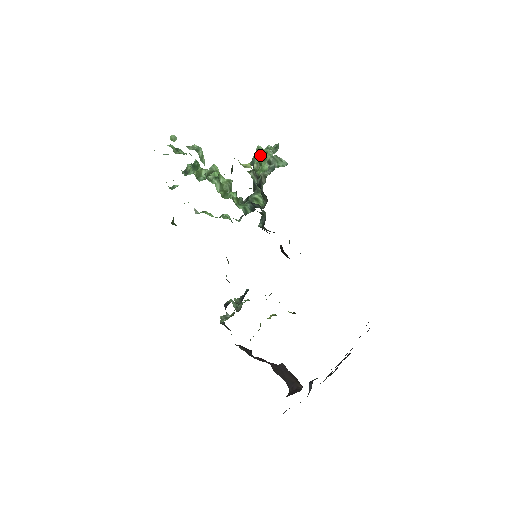
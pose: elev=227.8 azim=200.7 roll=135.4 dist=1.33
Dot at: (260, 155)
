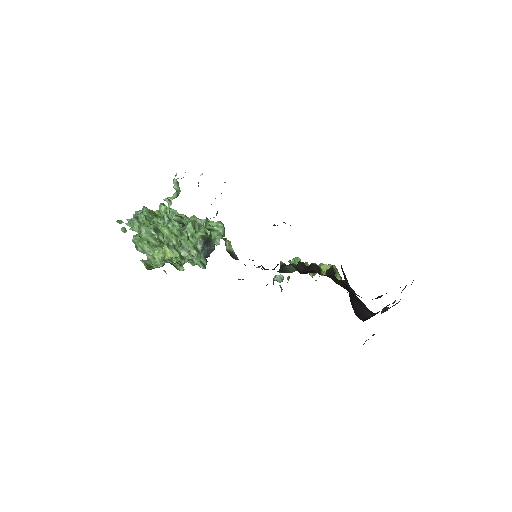
Dot at: occluded
